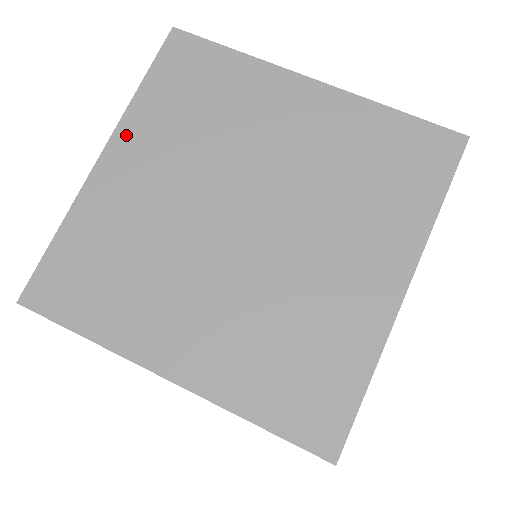
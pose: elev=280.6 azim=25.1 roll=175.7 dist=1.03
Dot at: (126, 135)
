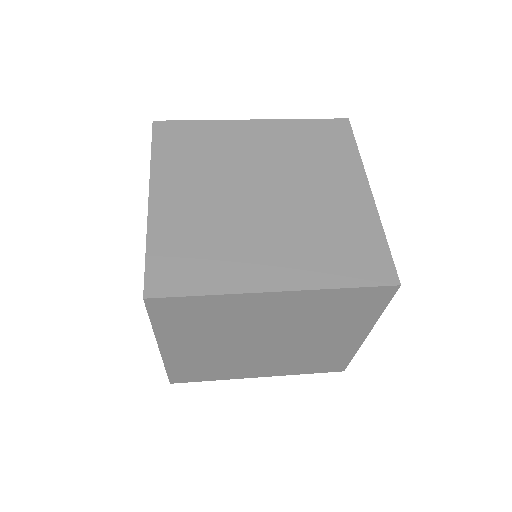
Dot at: (159, 180)
